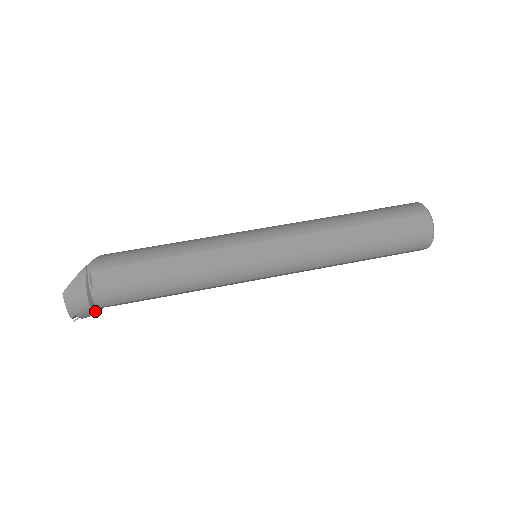
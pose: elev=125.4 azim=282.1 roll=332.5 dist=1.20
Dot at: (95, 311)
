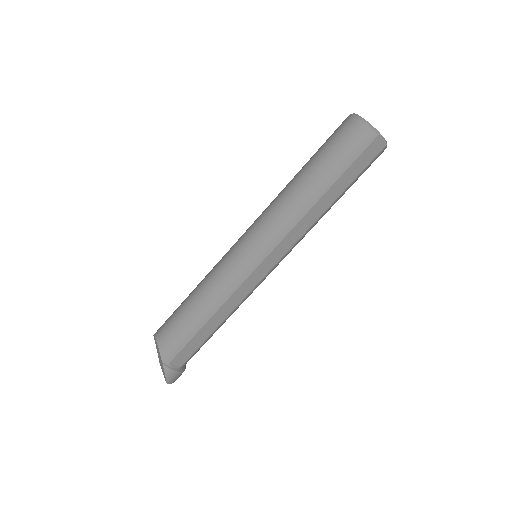
Dot at: occluded
